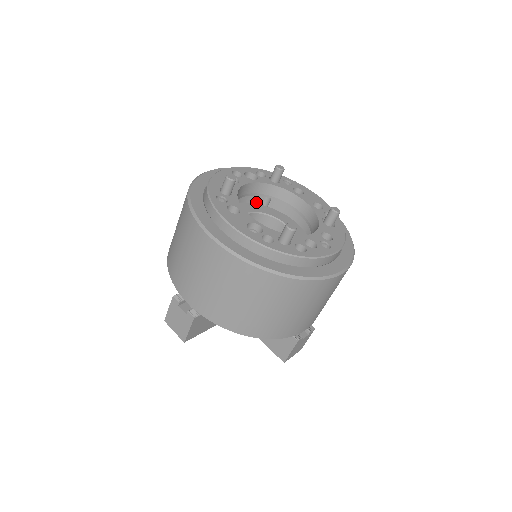
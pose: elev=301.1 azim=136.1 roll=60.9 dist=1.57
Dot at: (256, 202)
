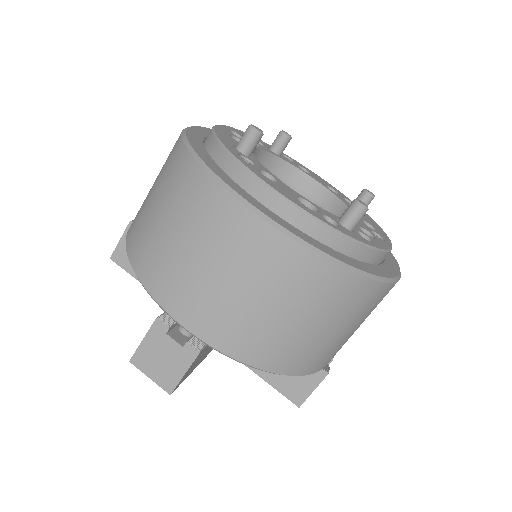
Dot at: occluded
